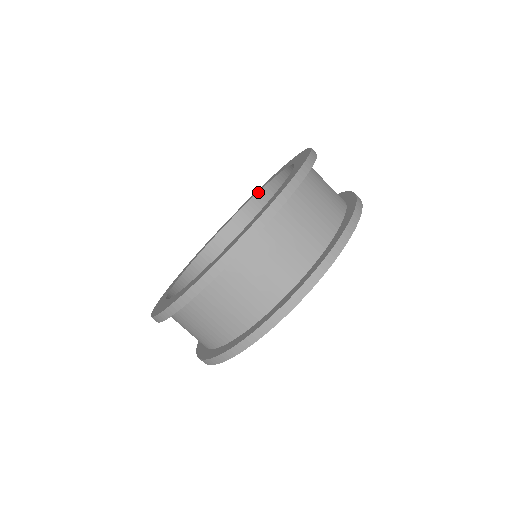
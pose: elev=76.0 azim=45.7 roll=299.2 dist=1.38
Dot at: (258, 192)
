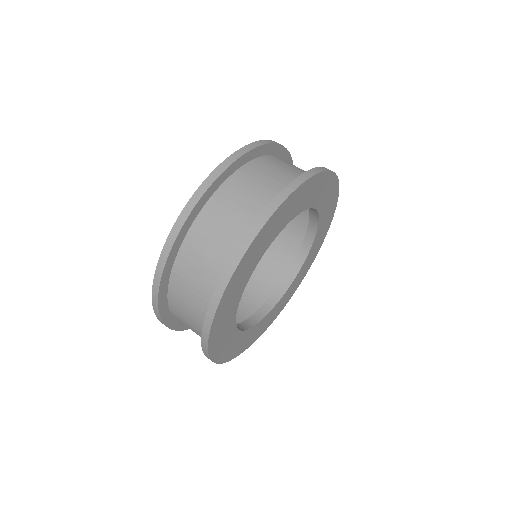
Dot at: occluded
